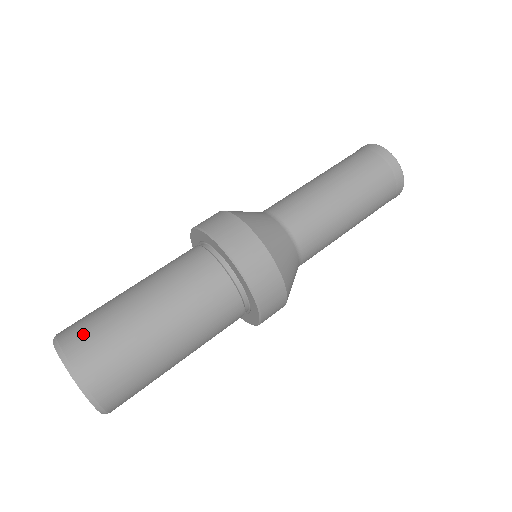
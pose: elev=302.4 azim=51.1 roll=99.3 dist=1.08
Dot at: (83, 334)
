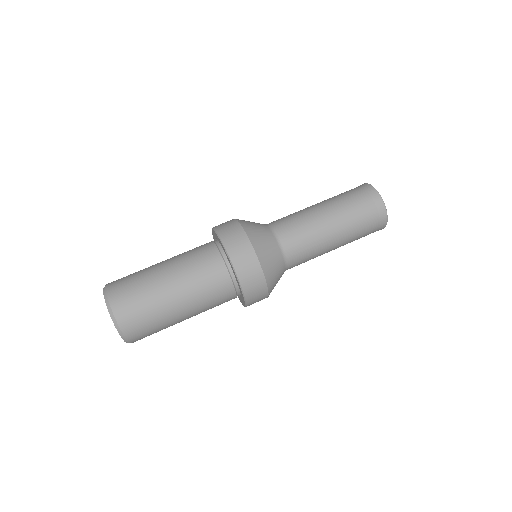
Dot at: (125, 297)
